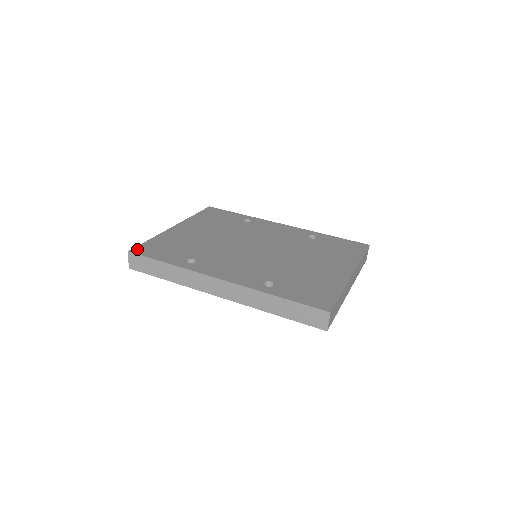
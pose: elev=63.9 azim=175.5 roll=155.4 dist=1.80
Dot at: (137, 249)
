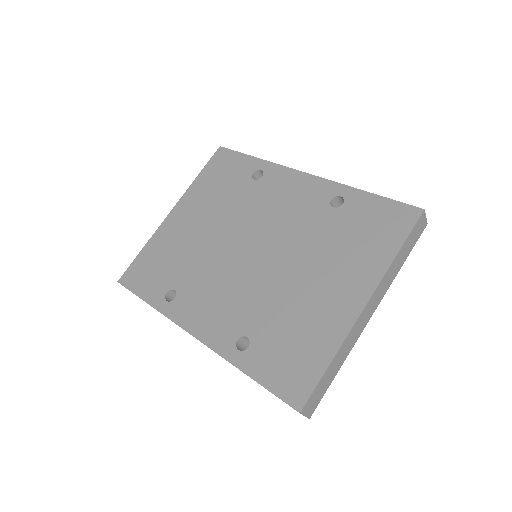
Dot at: (126, 276)
